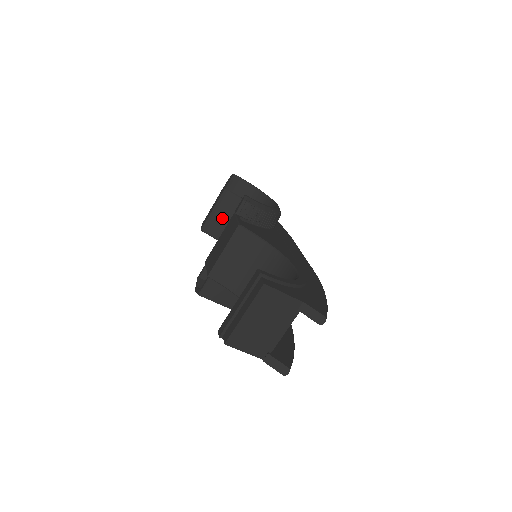
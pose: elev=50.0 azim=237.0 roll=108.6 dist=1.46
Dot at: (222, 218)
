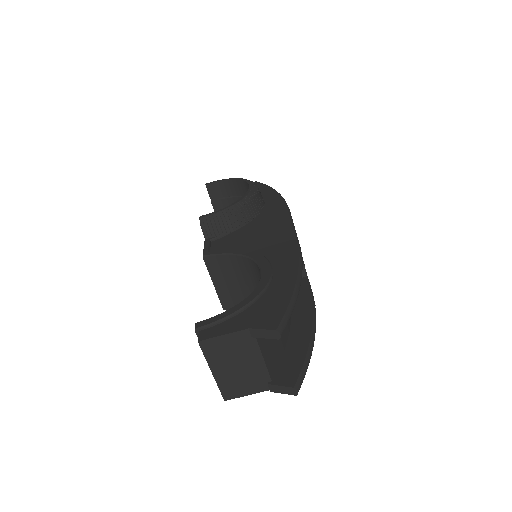
Dot at: occluded
